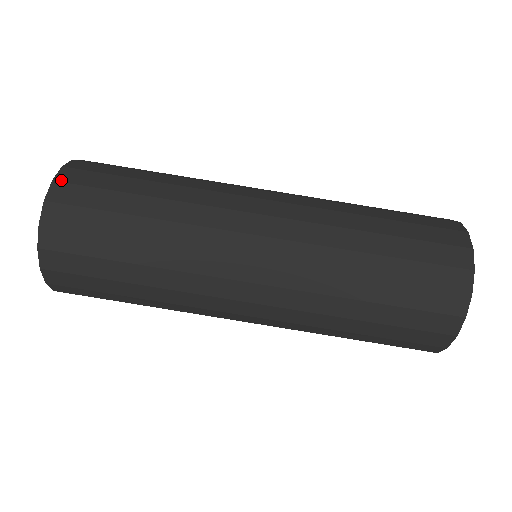
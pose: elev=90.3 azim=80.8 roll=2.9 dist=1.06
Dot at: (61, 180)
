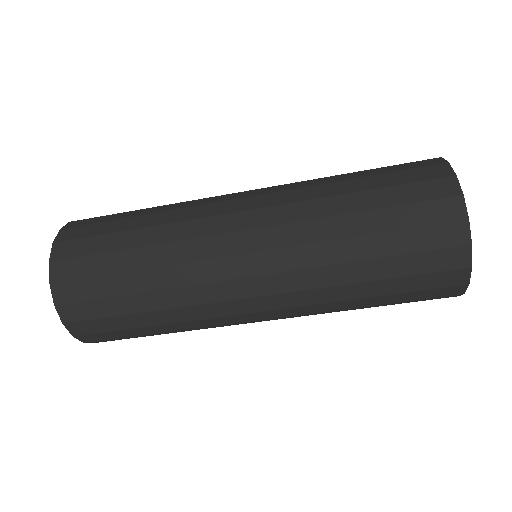
Dot at: (68, 321)
